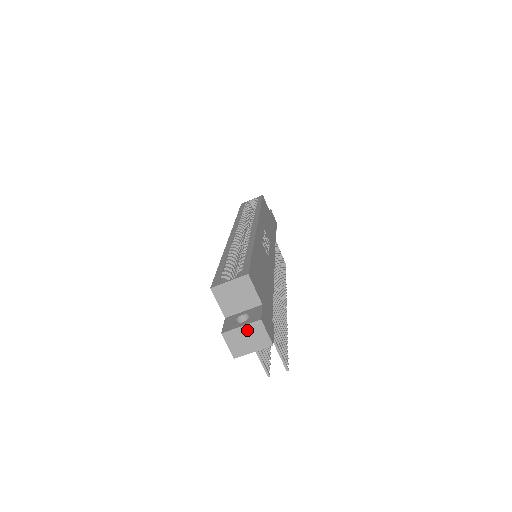
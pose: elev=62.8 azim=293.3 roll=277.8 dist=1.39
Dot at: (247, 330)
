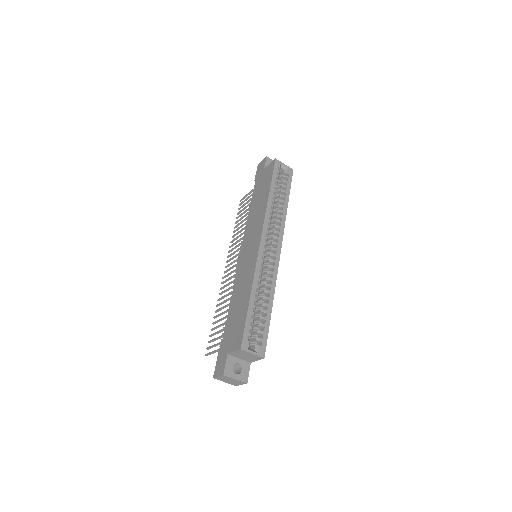
Dot at: (236, 381)
